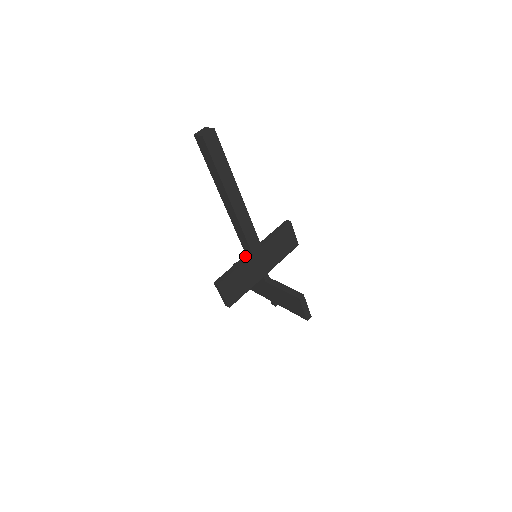
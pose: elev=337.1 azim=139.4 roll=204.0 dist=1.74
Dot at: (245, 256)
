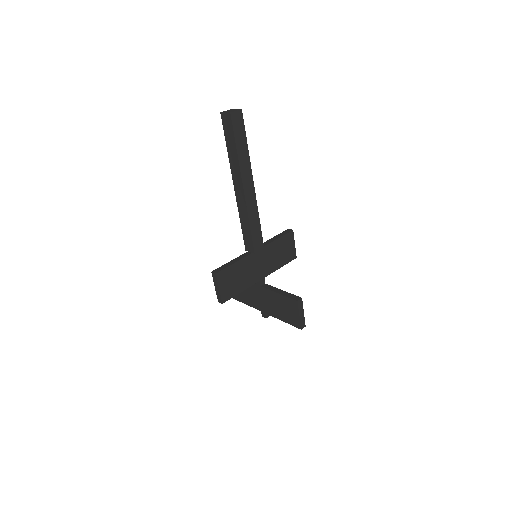
Dot at: (246, 253)
